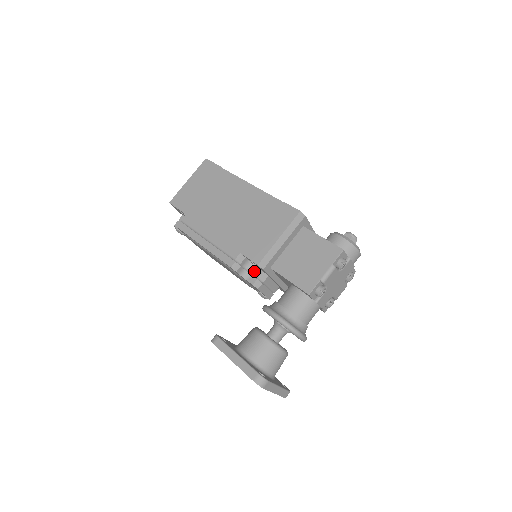
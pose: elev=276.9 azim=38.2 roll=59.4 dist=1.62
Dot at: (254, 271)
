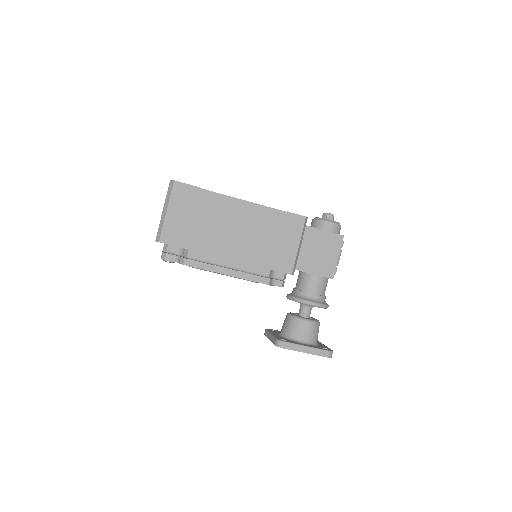
Dot at: (277, 275)
